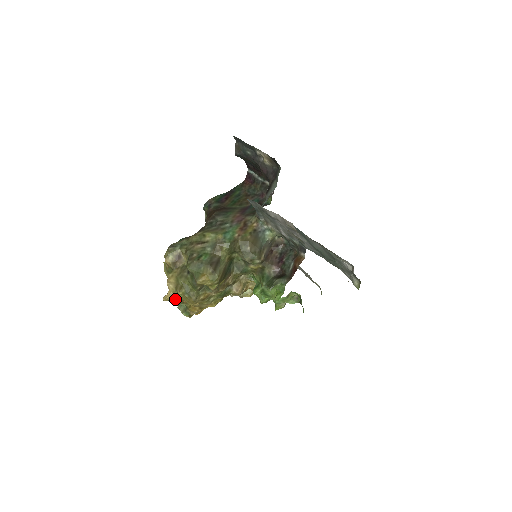
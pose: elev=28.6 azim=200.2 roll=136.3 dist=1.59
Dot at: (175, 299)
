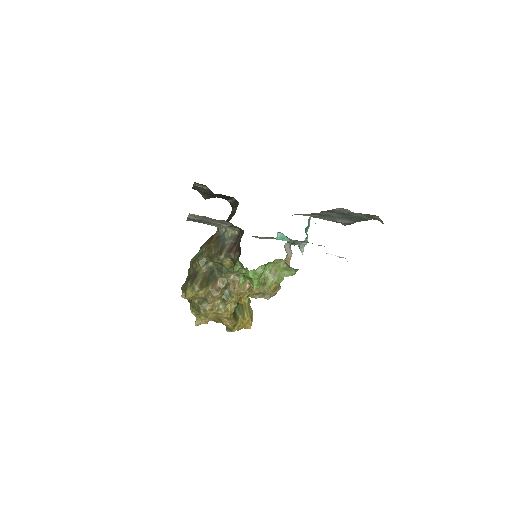
Dot at: (204, 321)
